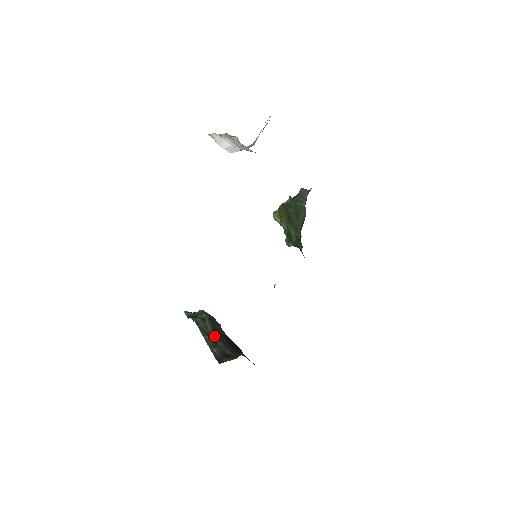
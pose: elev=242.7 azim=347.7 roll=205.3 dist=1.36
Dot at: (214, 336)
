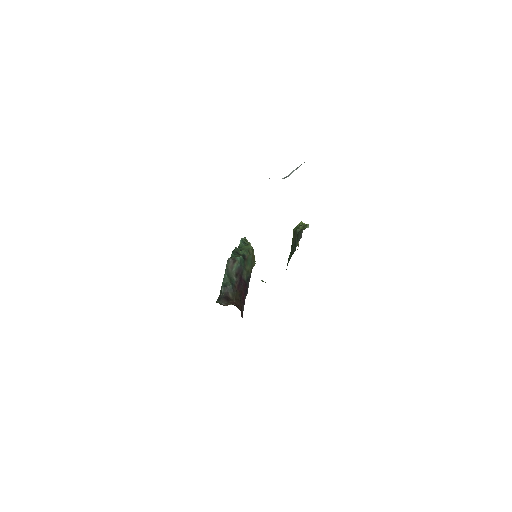
Dot at: (232, 277)
